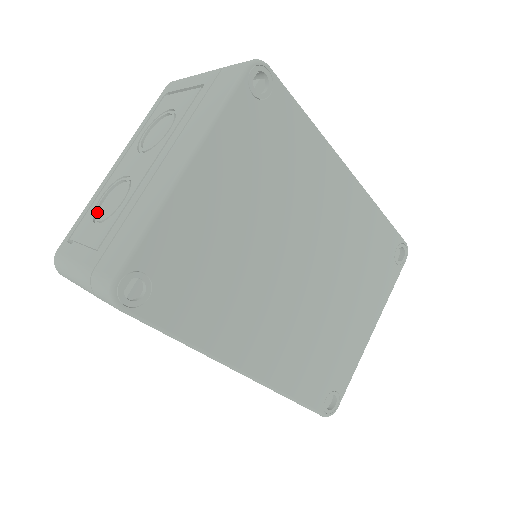
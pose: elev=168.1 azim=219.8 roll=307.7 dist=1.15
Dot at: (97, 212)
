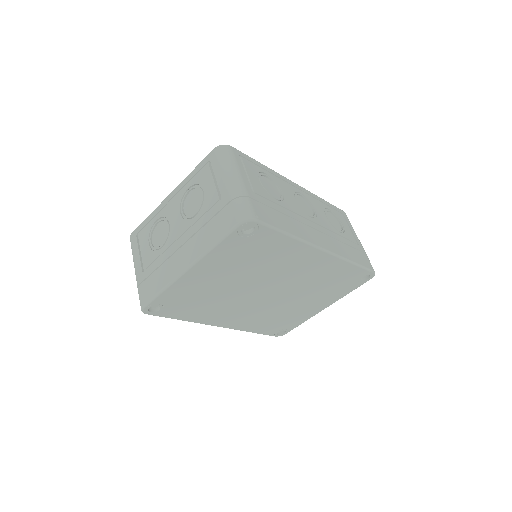
Dot at: (152, 232)
